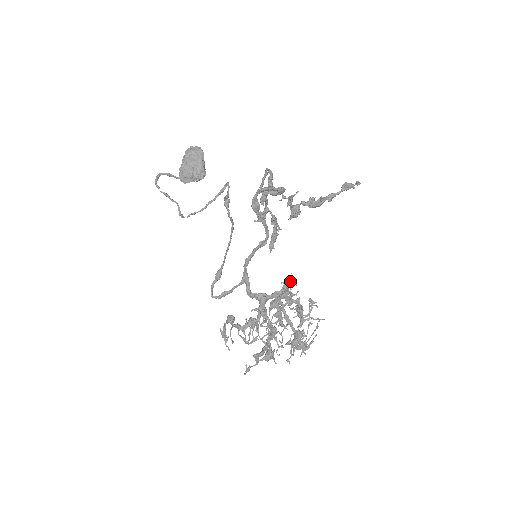
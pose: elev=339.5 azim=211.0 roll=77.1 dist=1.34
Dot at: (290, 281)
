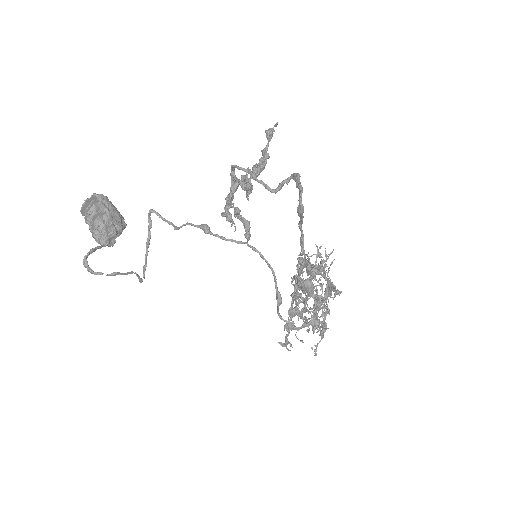
Dot at: (319, 252)
